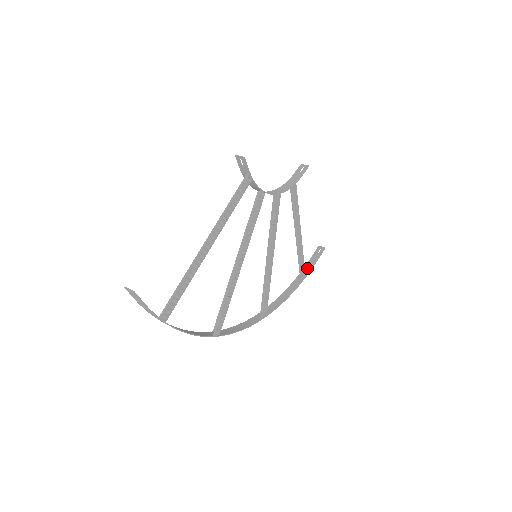
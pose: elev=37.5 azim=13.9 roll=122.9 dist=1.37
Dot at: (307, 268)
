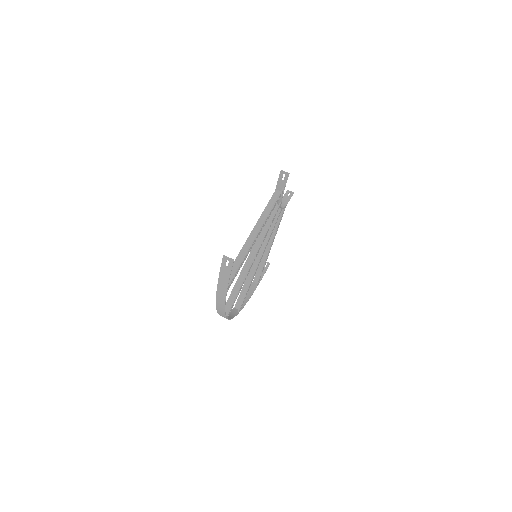
Dot at: occluded
